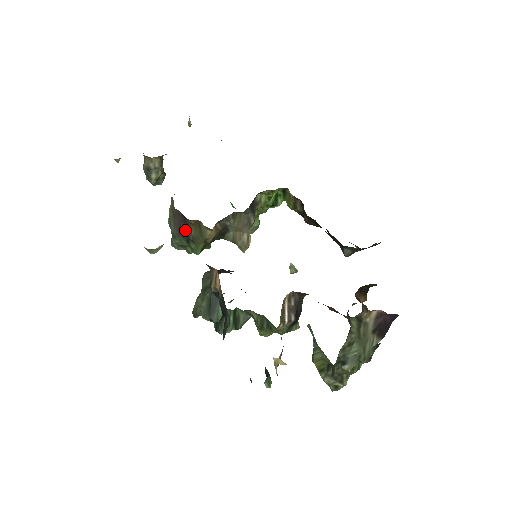
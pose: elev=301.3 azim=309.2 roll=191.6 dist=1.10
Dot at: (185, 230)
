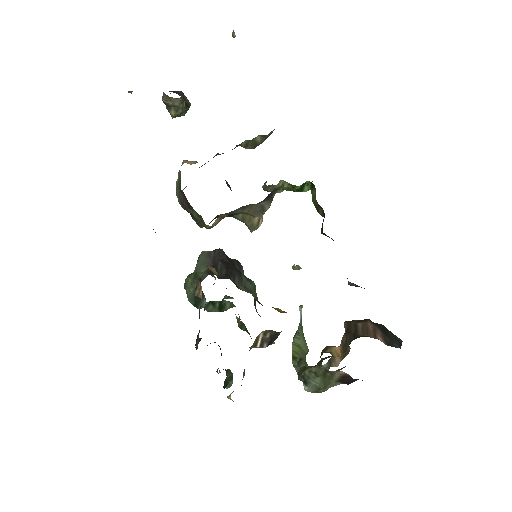
Dot at: (188, 209)
